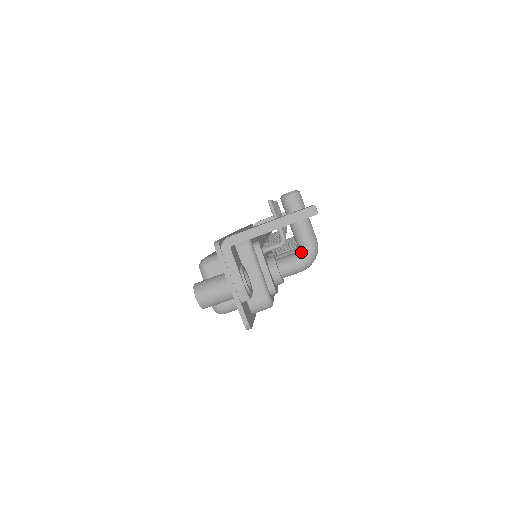
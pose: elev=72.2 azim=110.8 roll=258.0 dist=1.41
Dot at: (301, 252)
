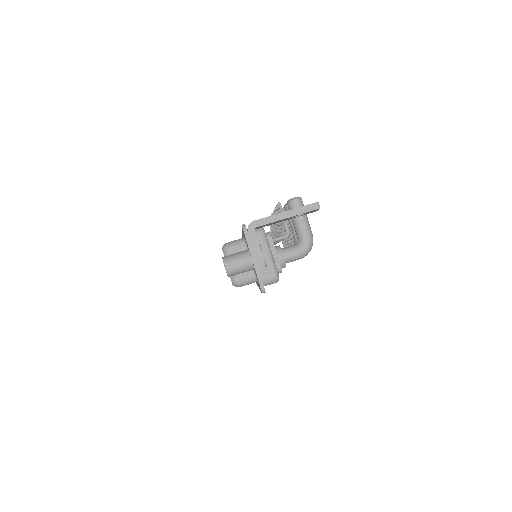
Dot at: (301, 243)
